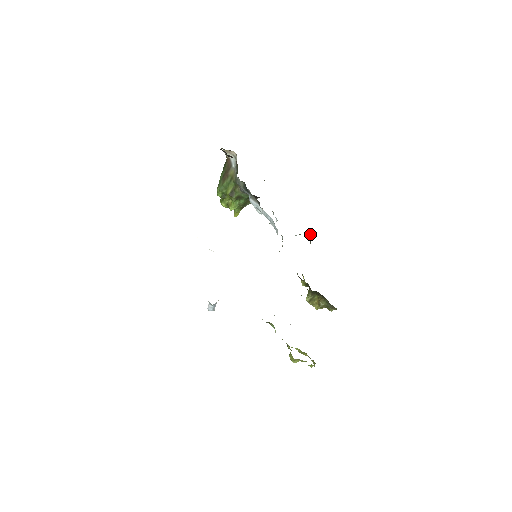
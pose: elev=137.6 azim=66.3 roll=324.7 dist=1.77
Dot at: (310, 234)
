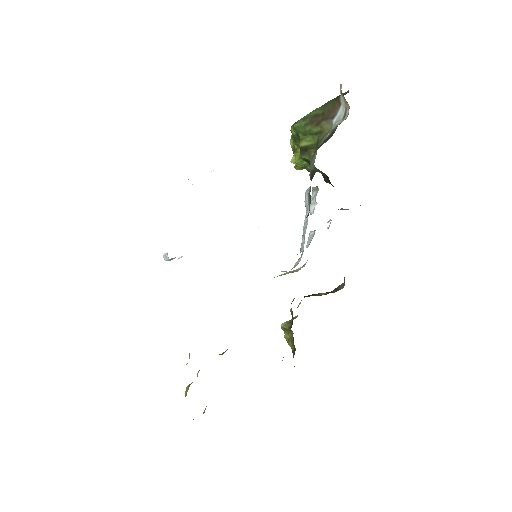
Dot at: occluded
